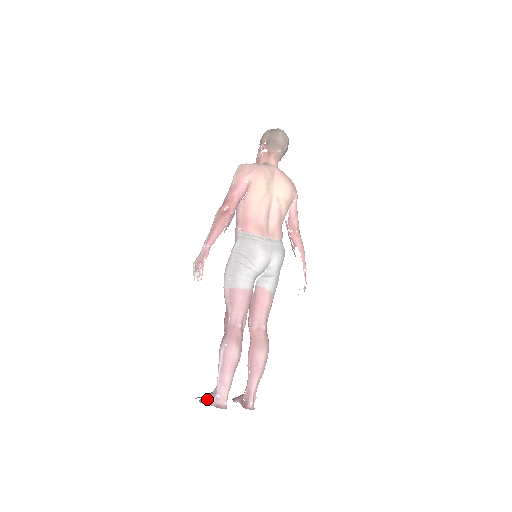
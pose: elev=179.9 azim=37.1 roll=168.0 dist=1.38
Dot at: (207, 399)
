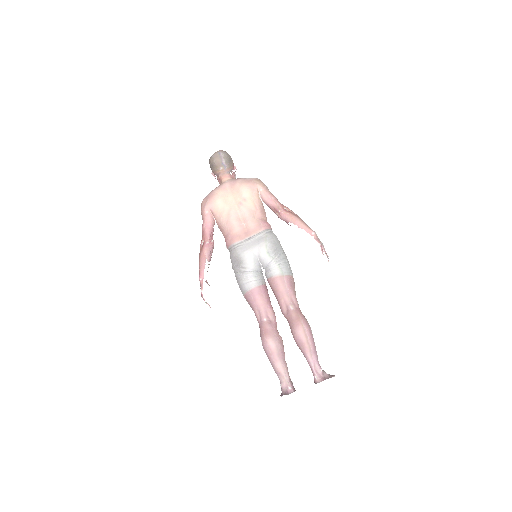
Dot at: occluded
